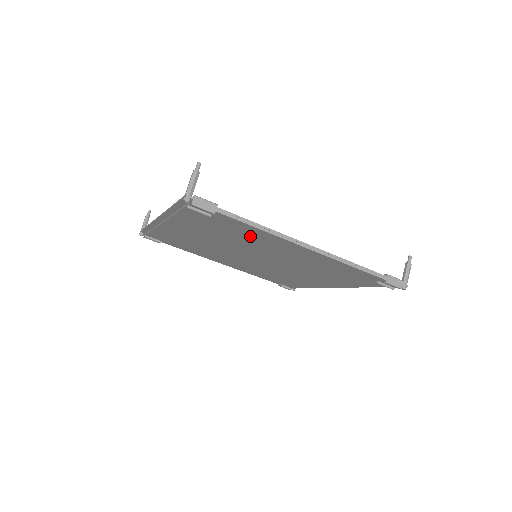
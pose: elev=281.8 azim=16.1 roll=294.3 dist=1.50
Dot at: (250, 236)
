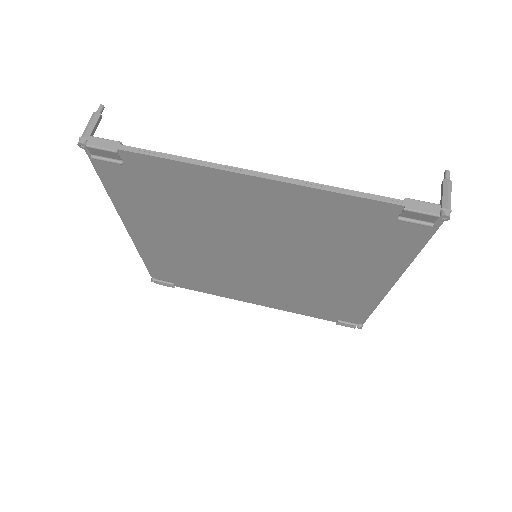
Dot at: (196, 194)
